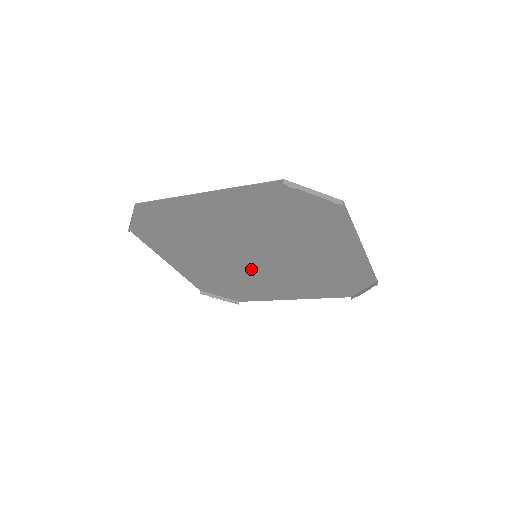
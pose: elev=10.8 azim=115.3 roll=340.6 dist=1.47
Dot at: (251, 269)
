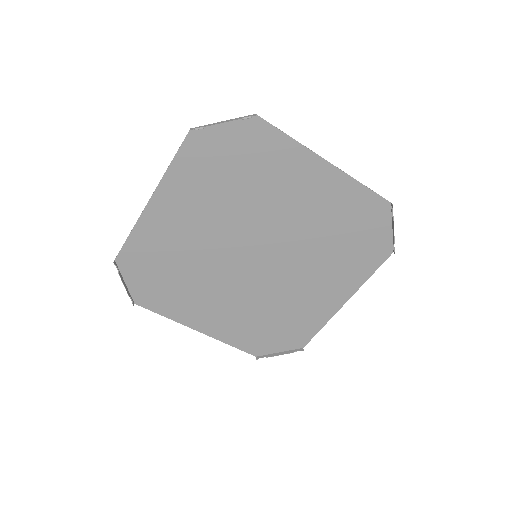
Dot at: (225, 268)
